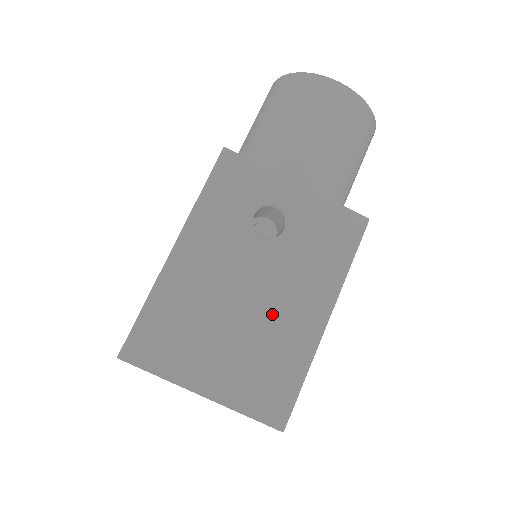
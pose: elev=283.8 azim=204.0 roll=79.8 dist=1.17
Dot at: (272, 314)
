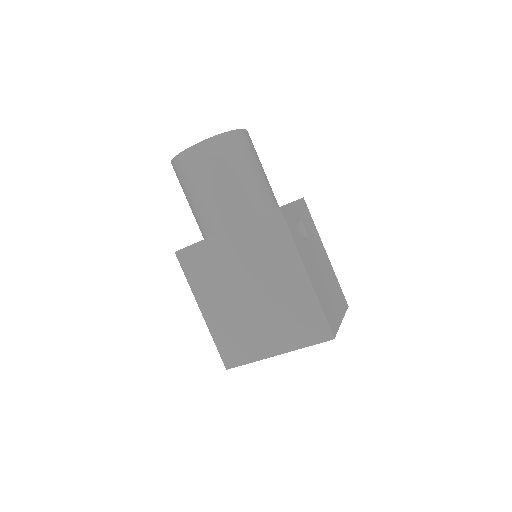
Dot at: (325, 268)
